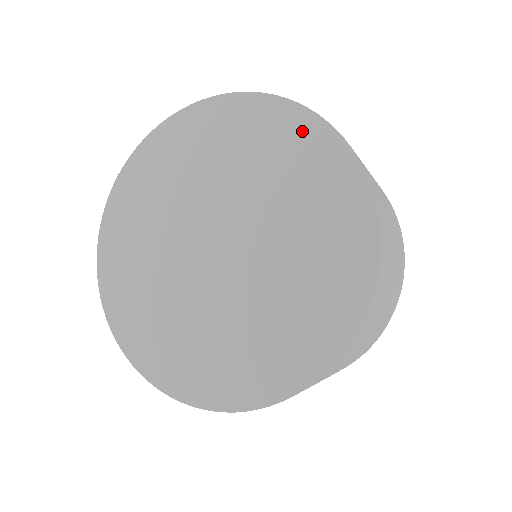
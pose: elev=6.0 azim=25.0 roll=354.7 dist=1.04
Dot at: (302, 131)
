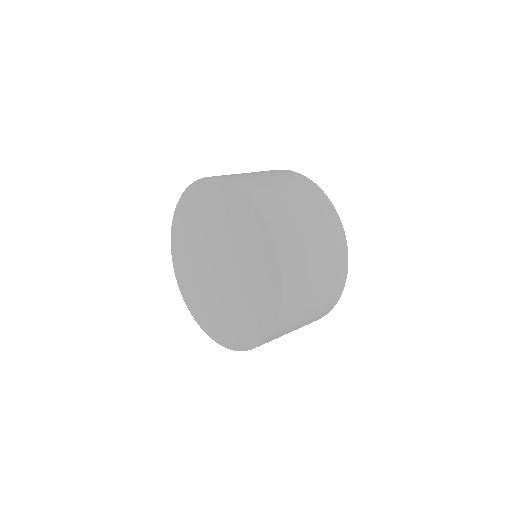
Dot at: (272, 287)
